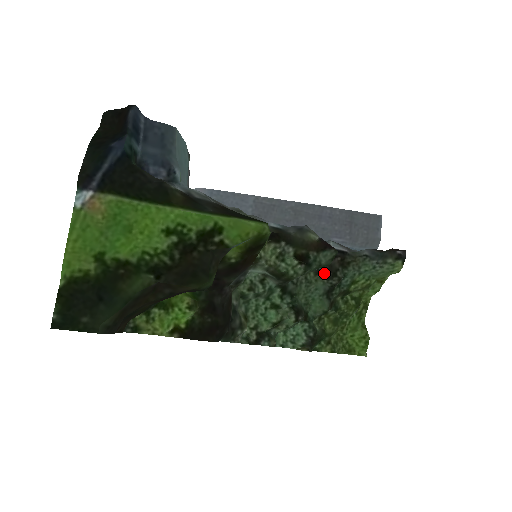
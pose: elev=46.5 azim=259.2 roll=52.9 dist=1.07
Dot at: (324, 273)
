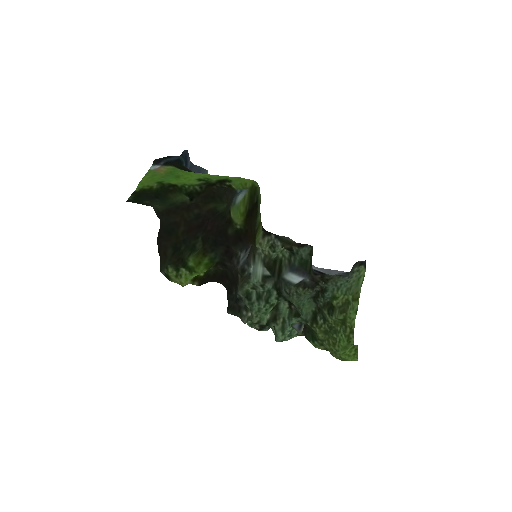
Dot at: (309, 285)
